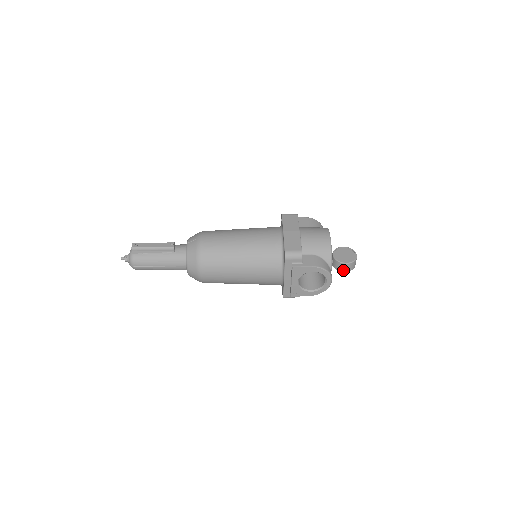
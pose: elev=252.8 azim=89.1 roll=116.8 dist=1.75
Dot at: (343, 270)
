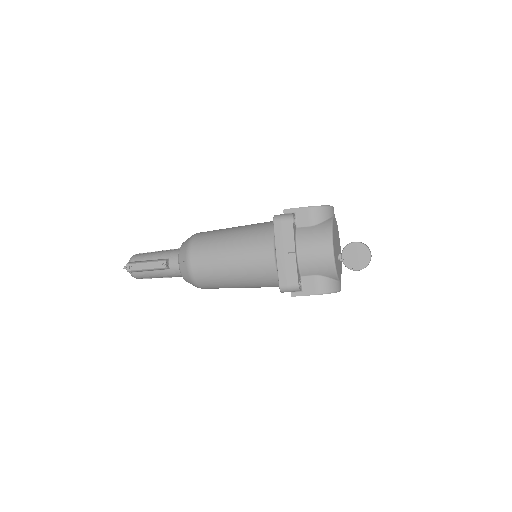
Dot at: occluded
